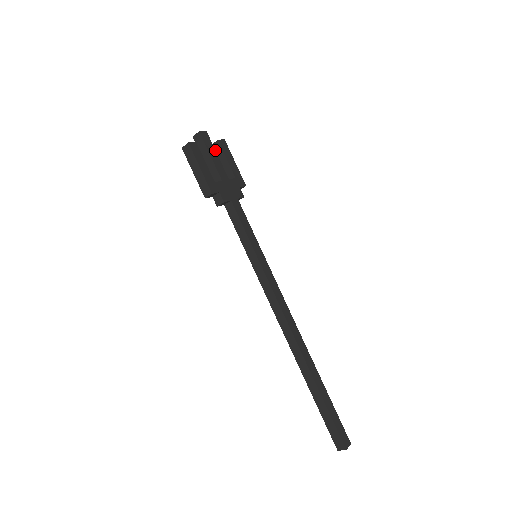
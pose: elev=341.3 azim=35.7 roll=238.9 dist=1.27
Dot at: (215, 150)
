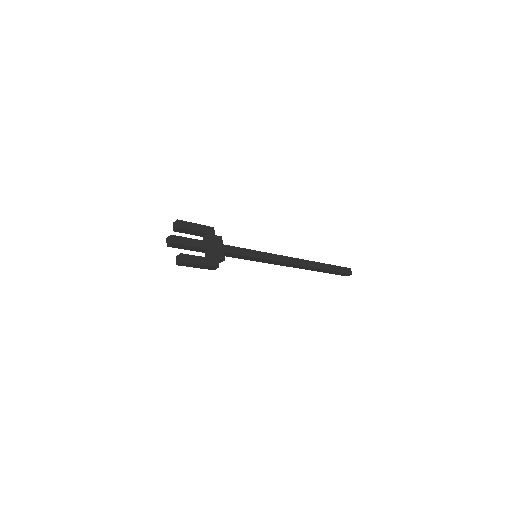
Dot at: (187, 238)
